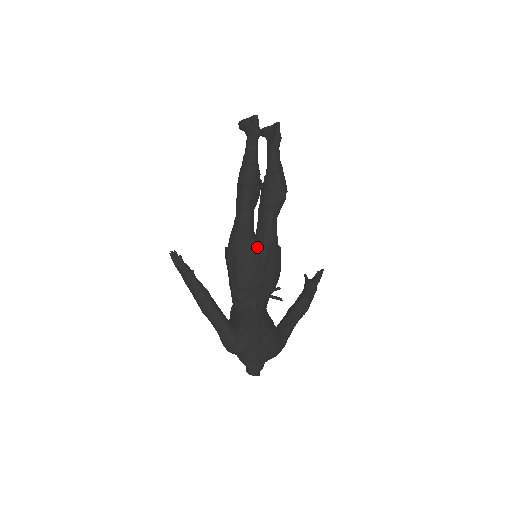
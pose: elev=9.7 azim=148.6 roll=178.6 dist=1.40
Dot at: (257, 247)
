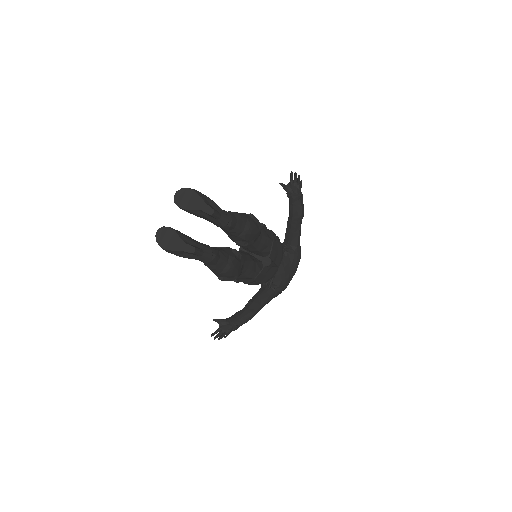
Dot at: (265, 271)
